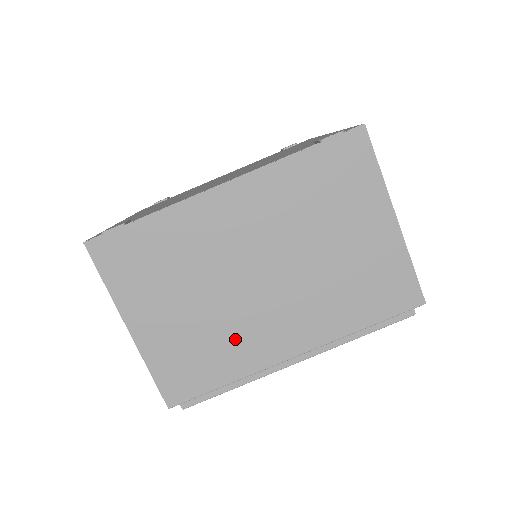
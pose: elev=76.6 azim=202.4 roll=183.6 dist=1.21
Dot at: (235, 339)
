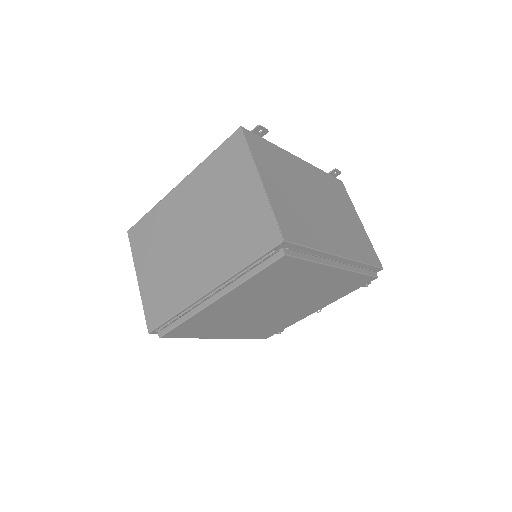
Dot at: (313, 226)
